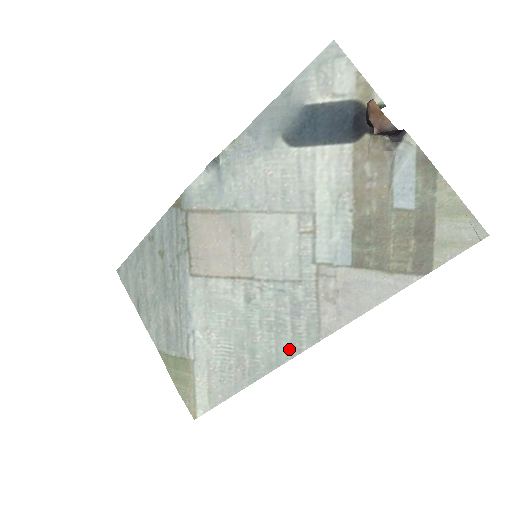
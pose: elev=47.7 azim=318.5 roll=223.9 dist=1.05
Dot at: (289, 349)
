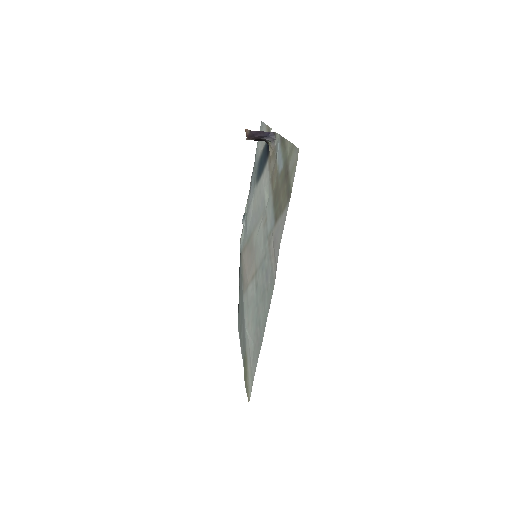
Dot at: (267, 306)
